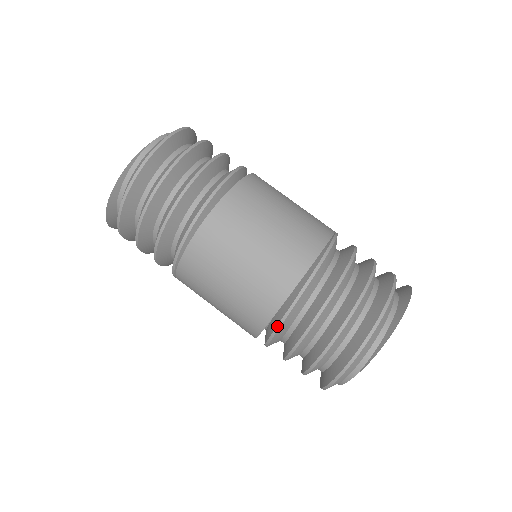
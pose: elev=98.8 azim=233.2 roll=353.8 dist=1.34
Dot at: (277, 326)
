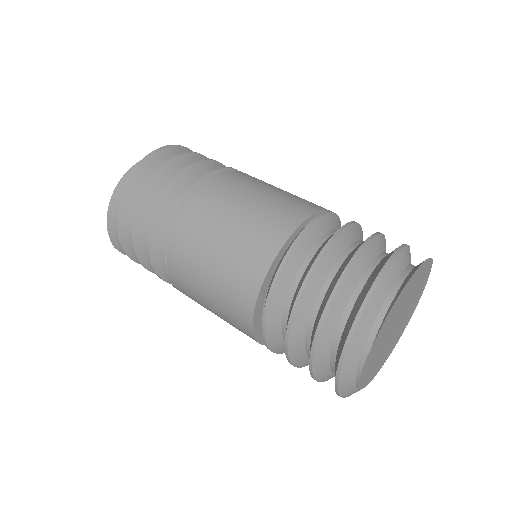
Dot at: (268, 293)
